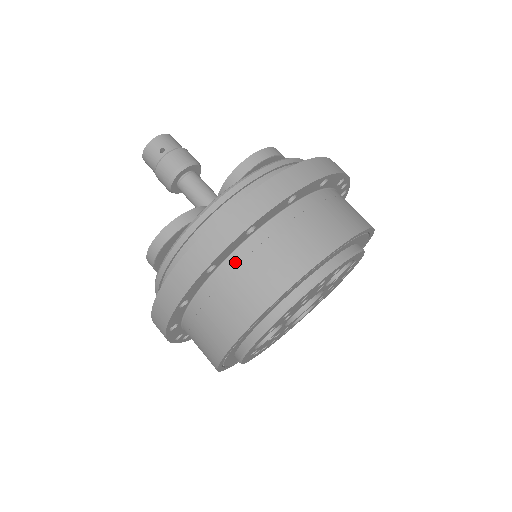
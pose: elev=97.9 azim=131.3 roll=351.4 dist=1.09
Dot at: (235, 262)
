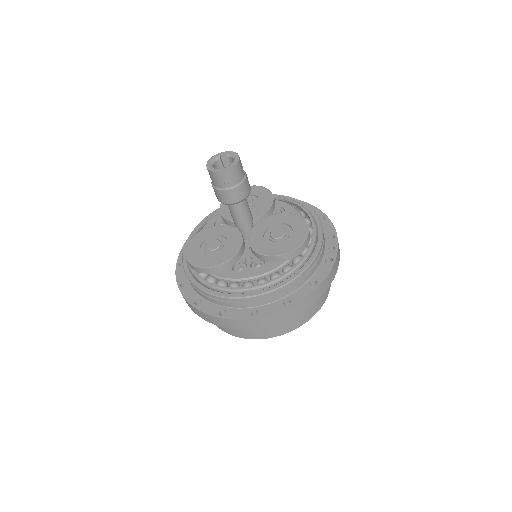
Dot at: occluded
